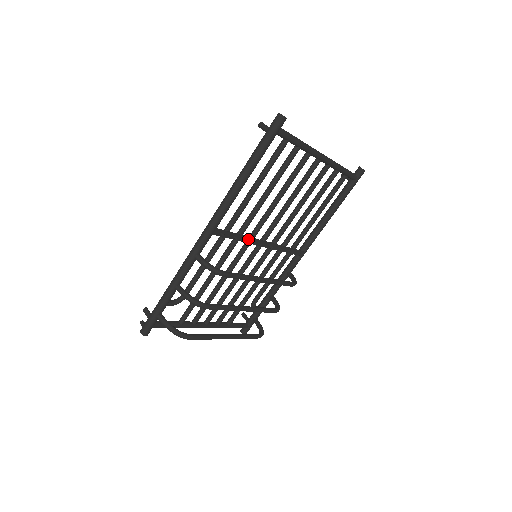
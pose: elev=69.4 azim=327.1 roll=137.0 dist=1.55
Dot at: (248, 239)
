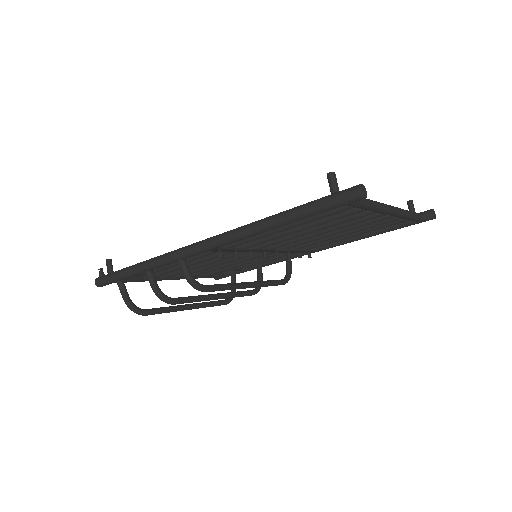
Dot at: (253, 250)
